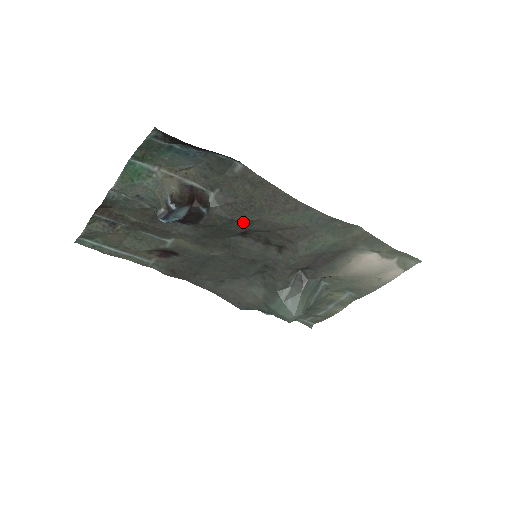
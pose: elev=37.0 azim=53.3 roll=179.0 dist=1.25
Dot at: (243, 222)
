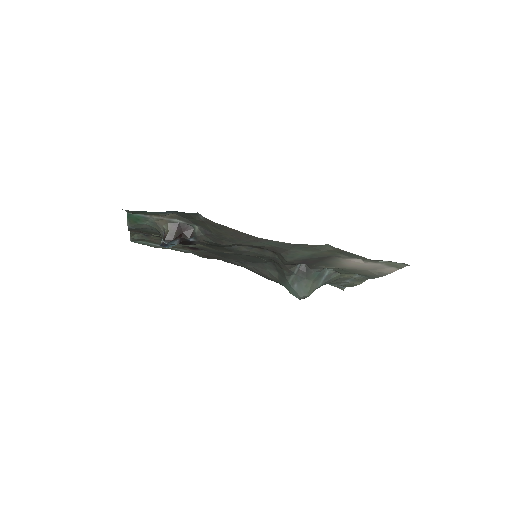
Dot at: occluded
